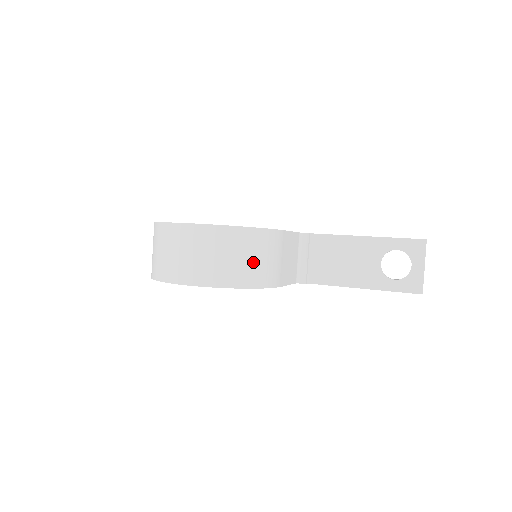
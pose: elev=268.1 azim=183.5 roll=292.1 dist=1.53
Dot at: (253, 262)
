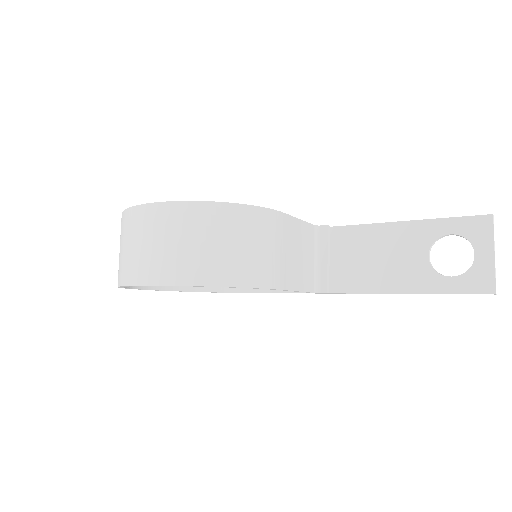
Dot at: (237, 250)
